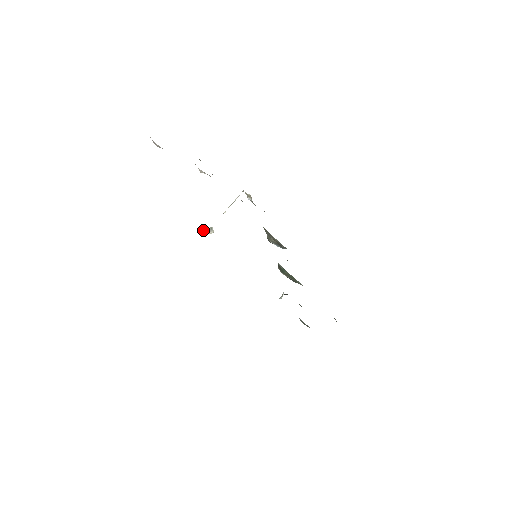
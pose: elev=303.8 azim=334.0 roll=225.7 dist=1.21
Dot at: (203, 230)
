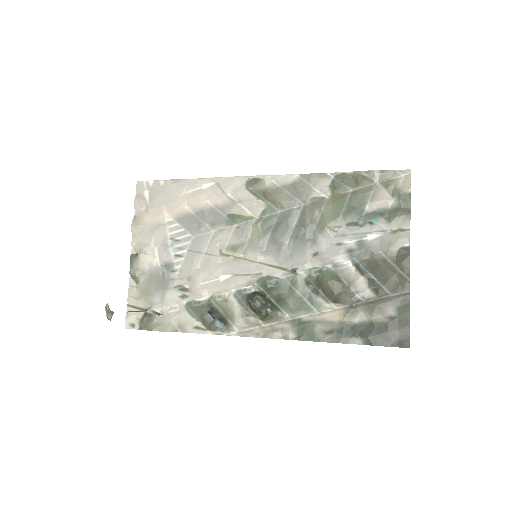
Dot at: (105, 306)
